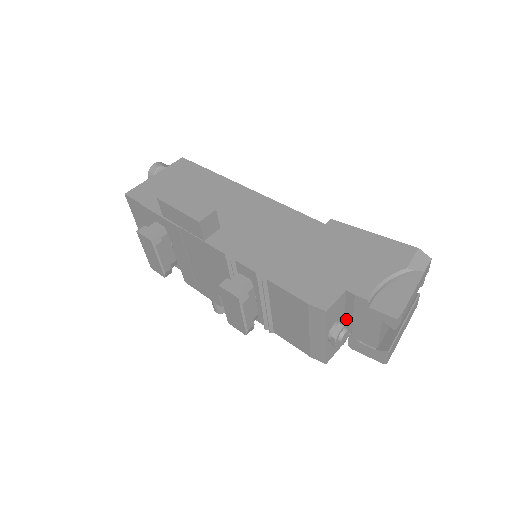
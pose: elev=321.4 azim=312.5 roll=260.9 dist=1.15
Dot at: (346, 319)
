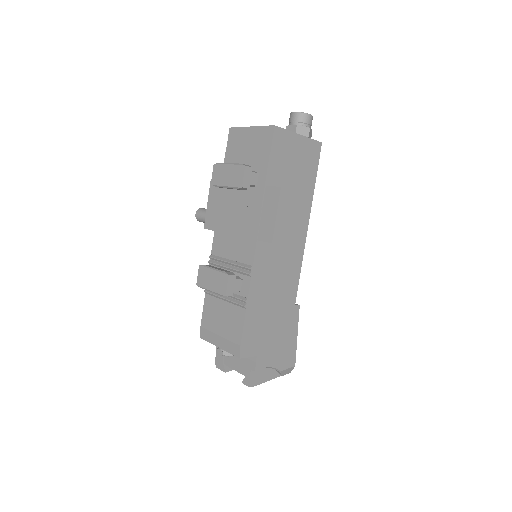
Dot at: occluded
